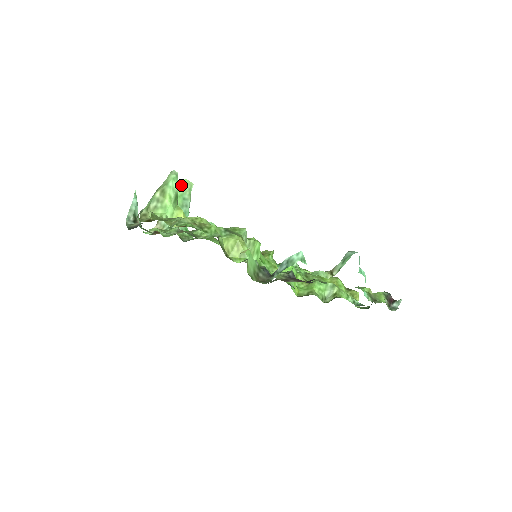
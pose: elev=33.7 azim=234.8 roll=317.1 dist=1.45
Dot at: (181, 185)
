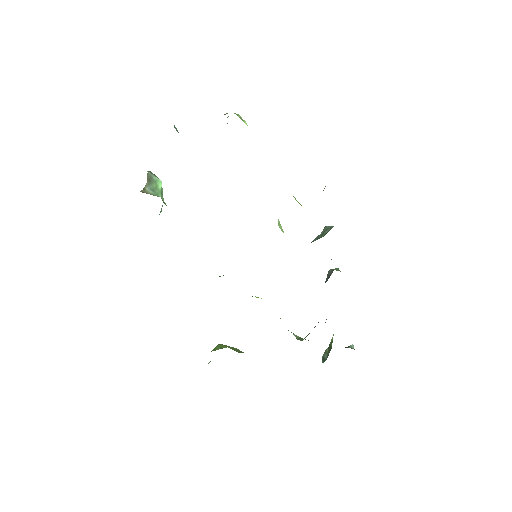
Dot at: occluded
